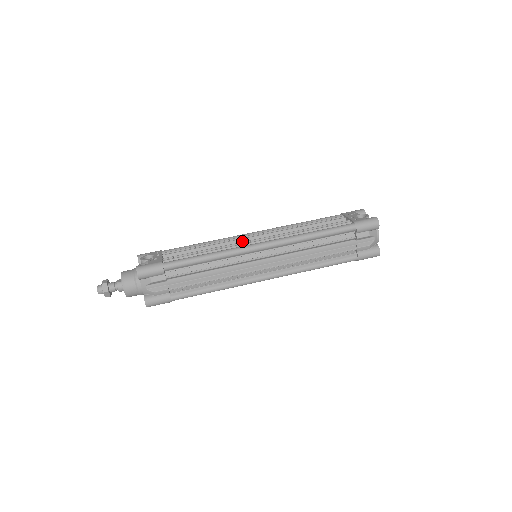
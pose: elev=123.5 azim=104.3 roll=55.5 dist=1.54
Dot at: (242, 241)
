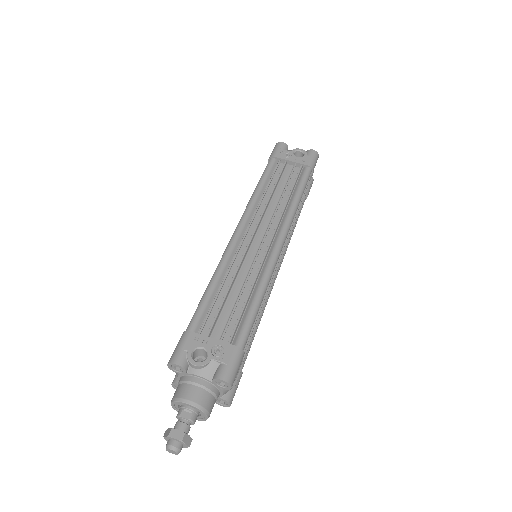
Dot at: (247, 251)
